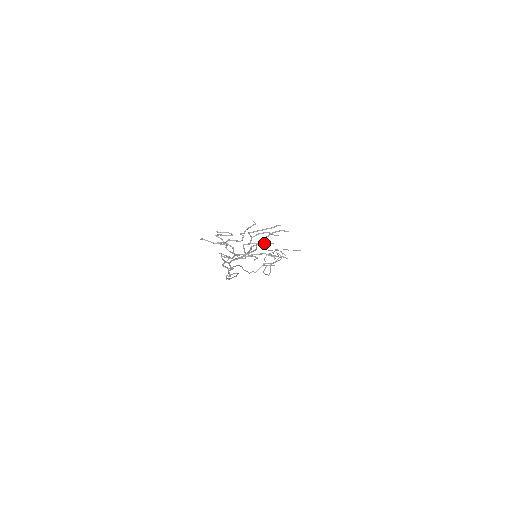
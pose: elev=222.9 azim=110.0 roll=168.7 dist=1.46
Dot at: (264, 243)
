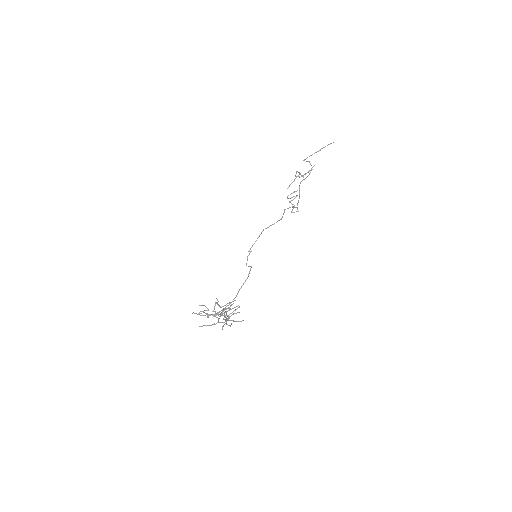
Dot at: occluded
